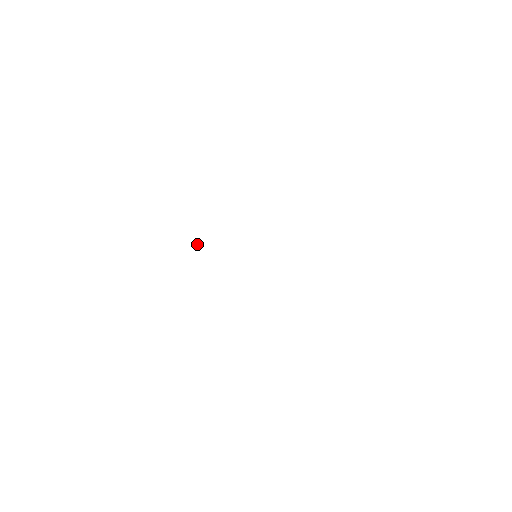
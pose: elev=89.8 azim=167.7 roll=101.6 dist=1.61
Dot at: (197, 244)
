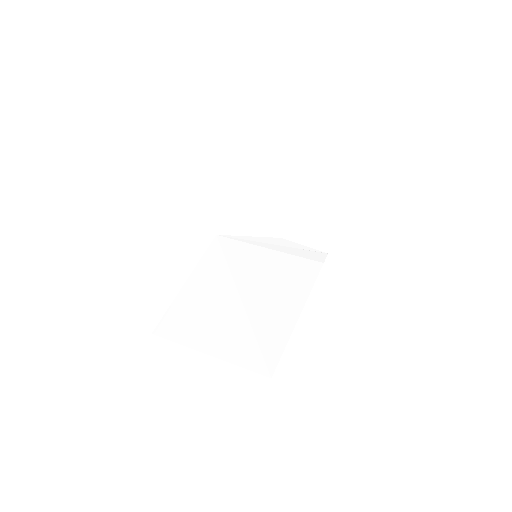
Dot at: (263, 175)
